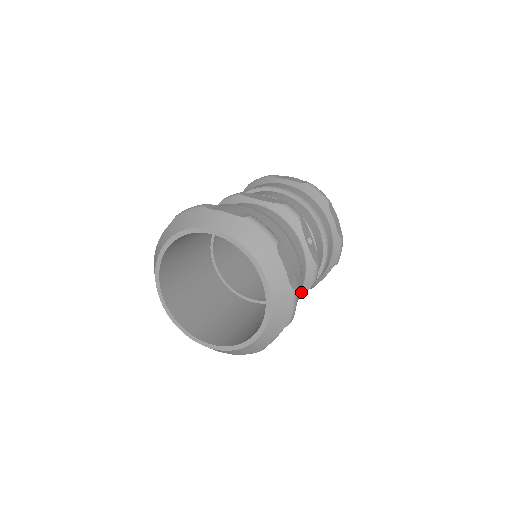
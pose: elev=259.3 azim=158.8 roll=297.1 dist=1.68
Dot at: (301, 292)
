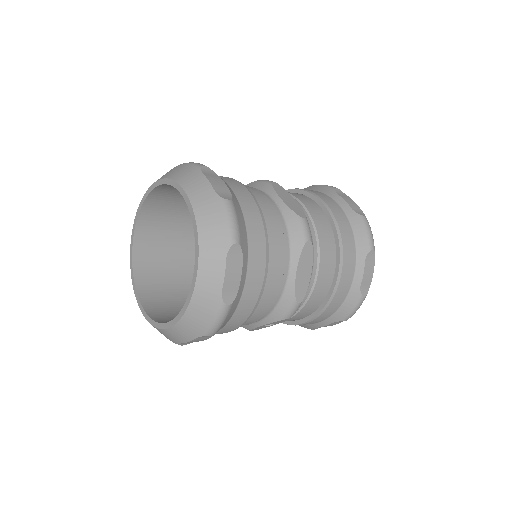
Dot at: occluded
